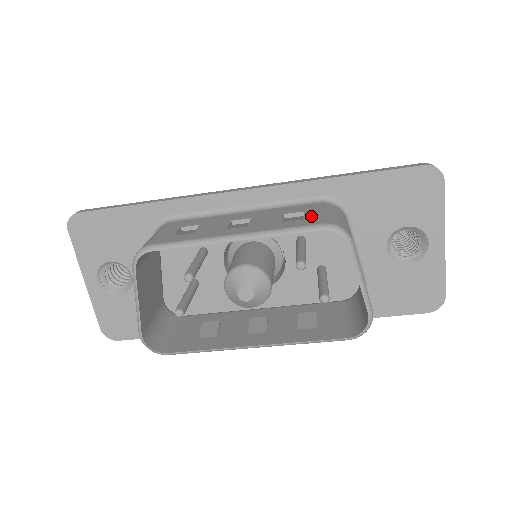
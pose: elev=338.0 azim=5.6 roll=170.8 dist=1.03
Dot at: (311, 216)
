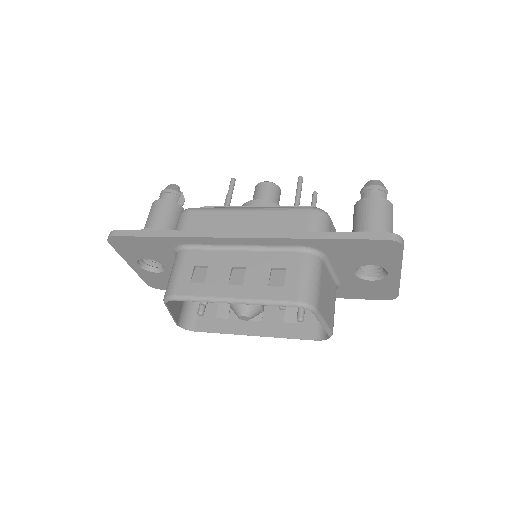
Dot at: (290, 282)
